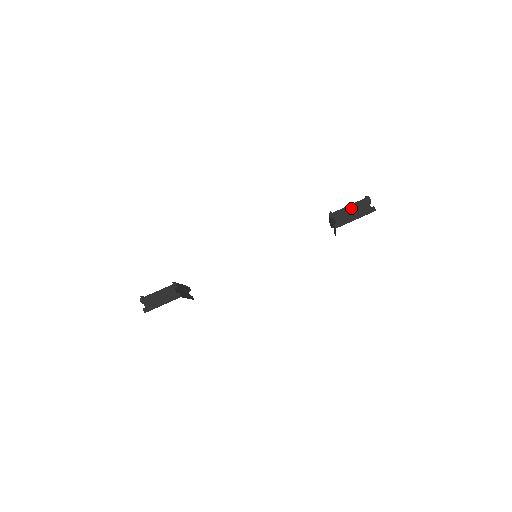
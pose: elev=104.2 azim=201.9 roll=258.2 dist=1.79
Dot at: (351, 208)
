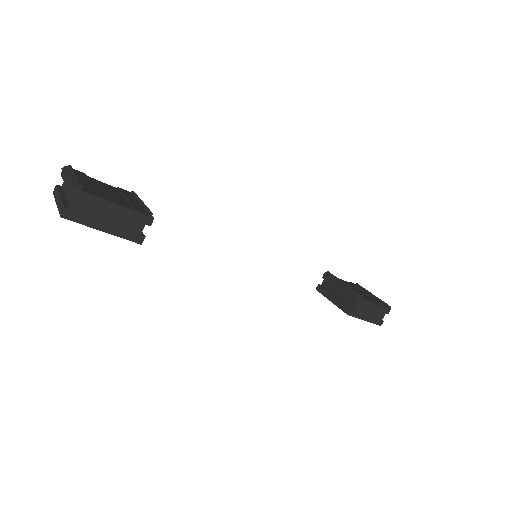
Dot at: (374, 307)
